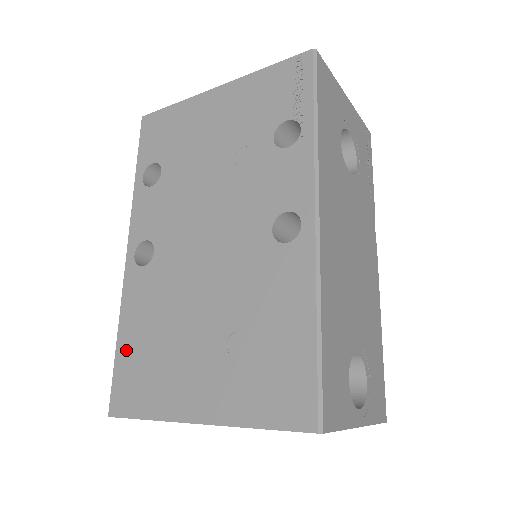
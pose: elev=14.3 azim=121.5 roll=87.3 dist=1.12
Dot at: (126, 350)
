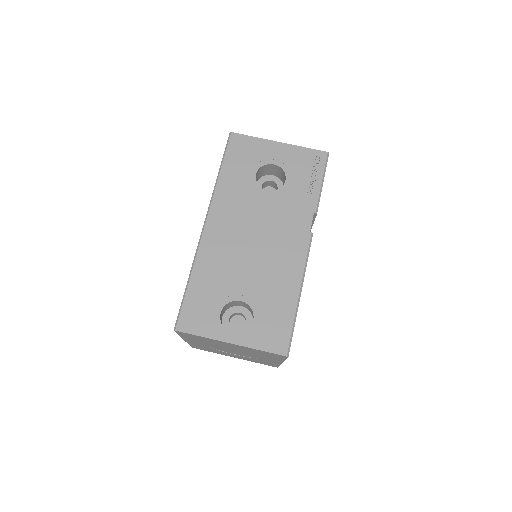
Dot at: occluded
